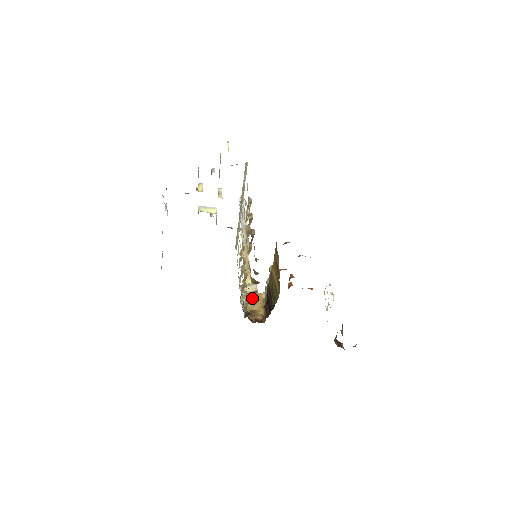
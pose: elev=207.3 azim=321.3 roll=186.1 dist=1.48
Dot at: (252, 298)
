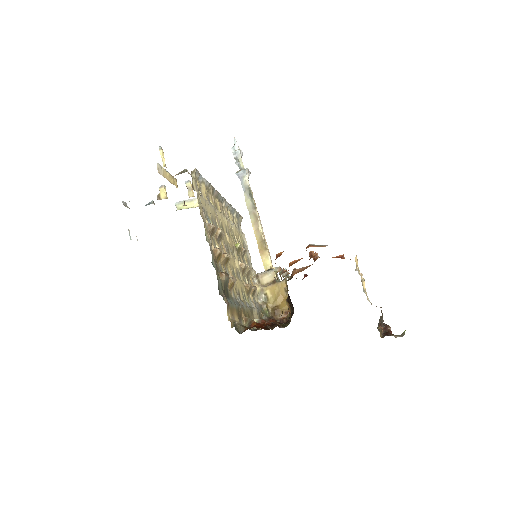
Dot at: (260, 319)
